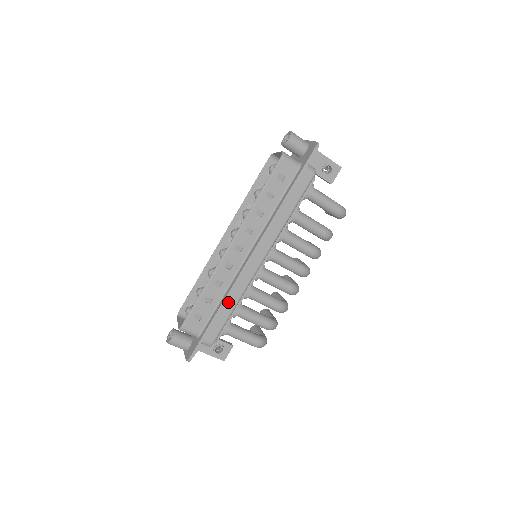
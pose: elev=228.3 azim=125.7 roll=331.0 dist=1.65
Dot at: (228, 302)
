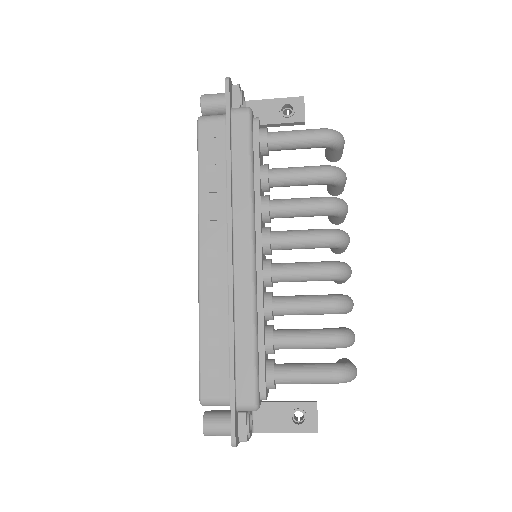
Dot at: (239, 330)
